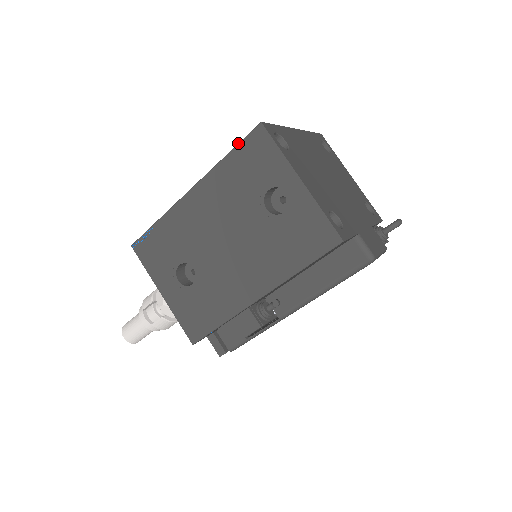
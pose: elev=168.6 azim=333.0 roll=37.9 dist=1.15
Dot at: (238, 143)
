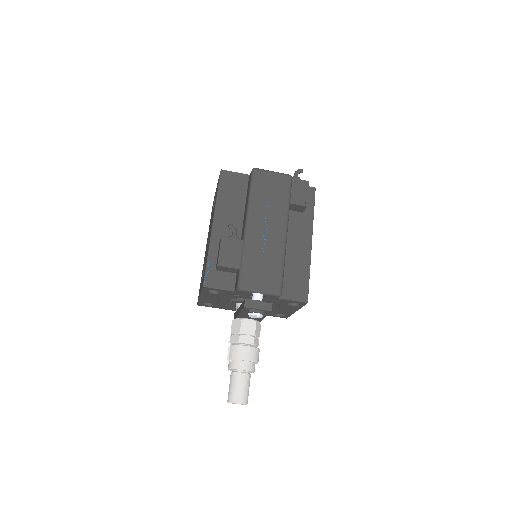
Dot at: occluded
